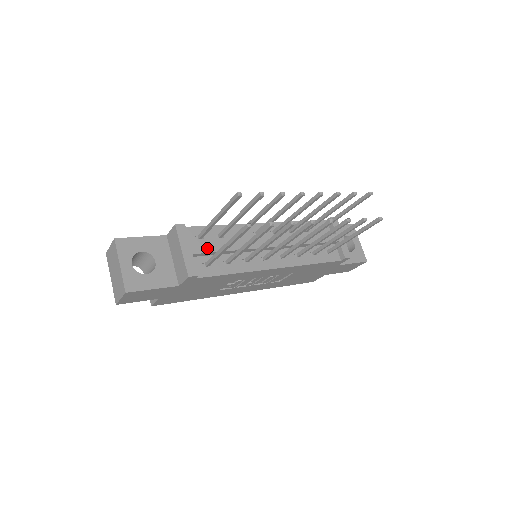
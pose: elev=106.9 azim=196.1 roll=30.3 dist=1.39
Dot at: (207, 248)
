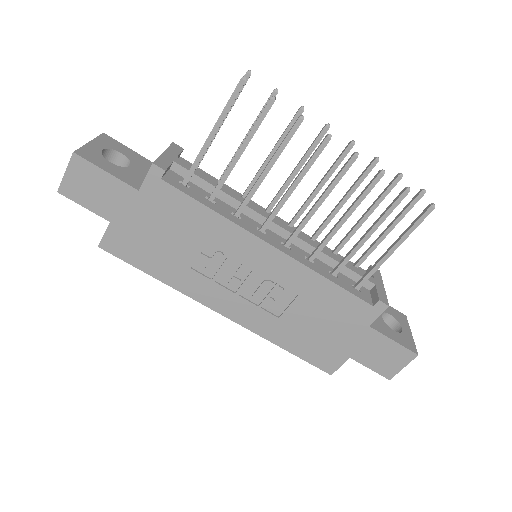
Dot at: (194, 171)
